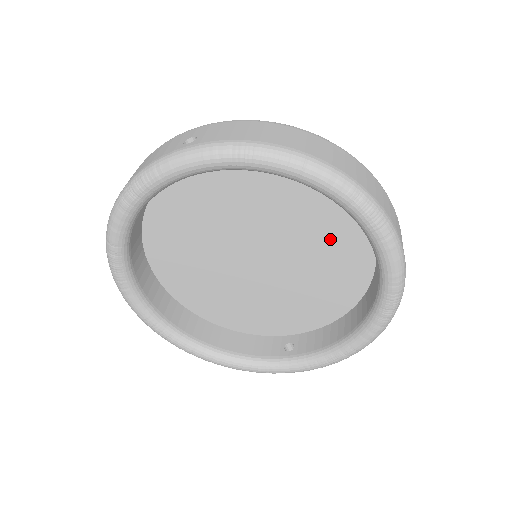
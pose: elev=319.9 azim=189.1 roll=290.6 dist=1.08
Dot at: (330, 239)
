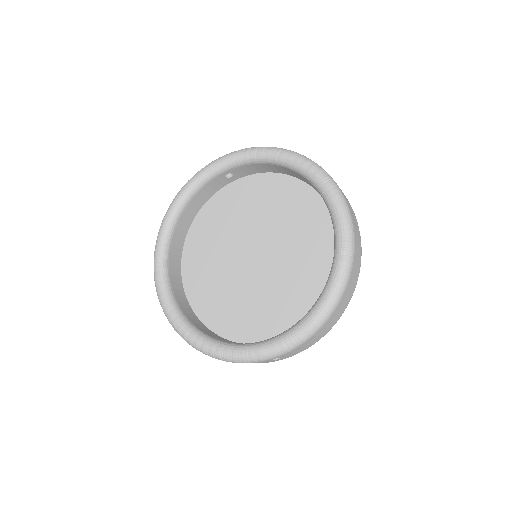
Dot at: (306, 229)
